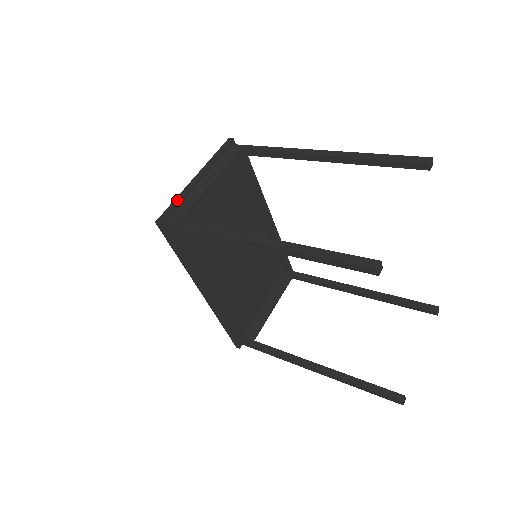
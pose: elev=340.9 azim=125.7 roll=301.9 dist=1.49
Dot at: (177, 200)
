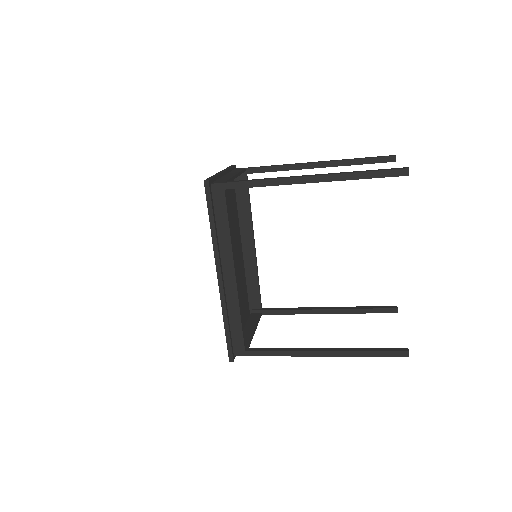
Dot at: (215, 176)
